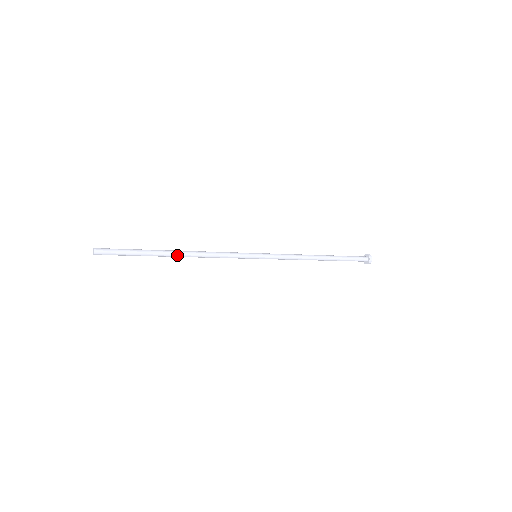
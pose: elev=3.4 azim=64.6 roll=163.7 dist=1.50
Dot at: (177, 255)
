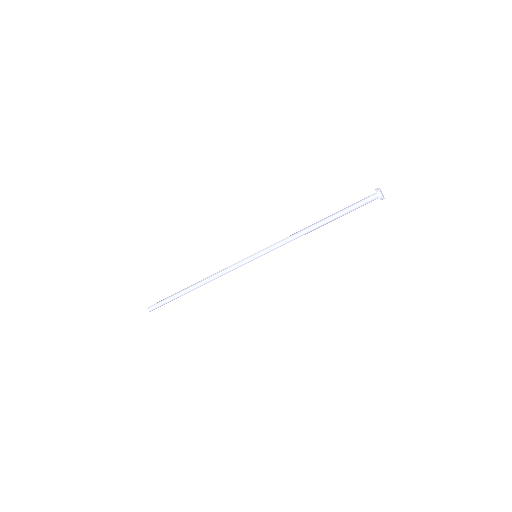
Dot at: (195, 284)
